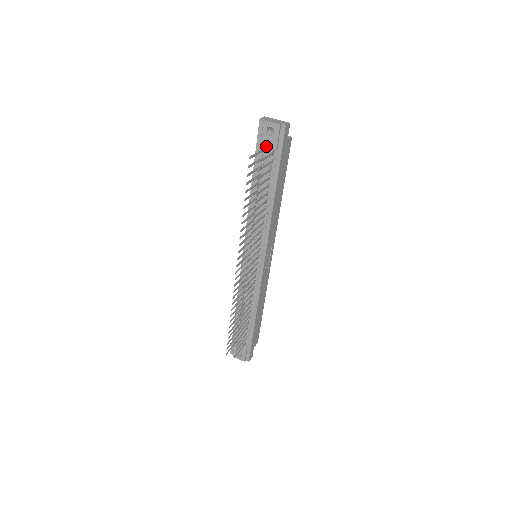
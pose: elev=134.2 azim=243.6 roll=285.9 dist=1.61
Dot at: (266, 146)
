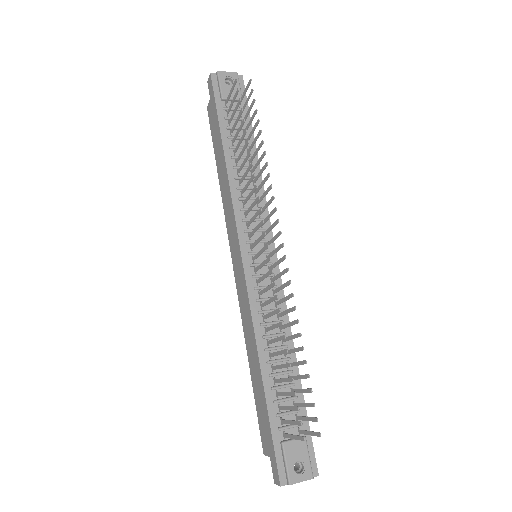
Dot at: occluded
